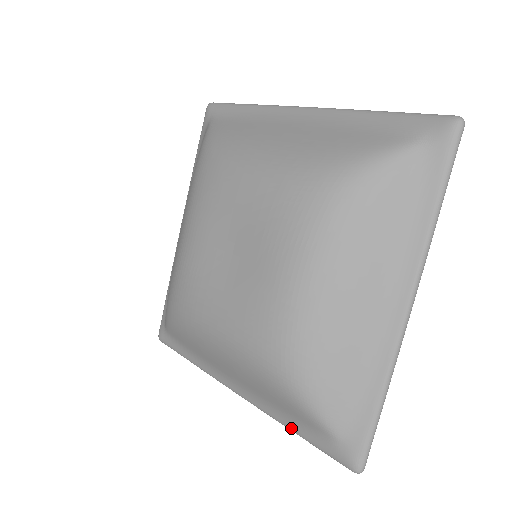
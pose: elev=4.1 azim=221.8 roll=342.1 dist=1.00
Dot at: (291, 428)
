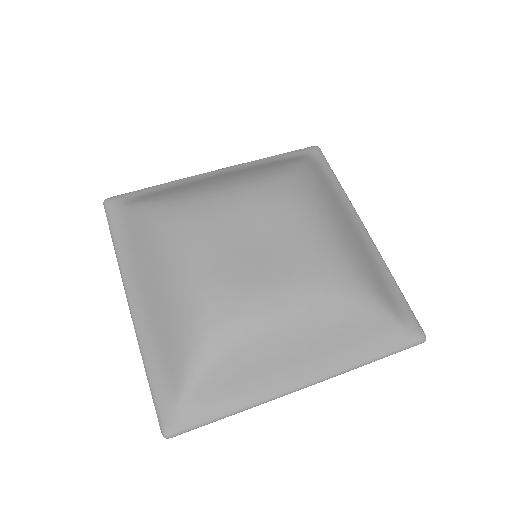
Dot at: (369, 358)
